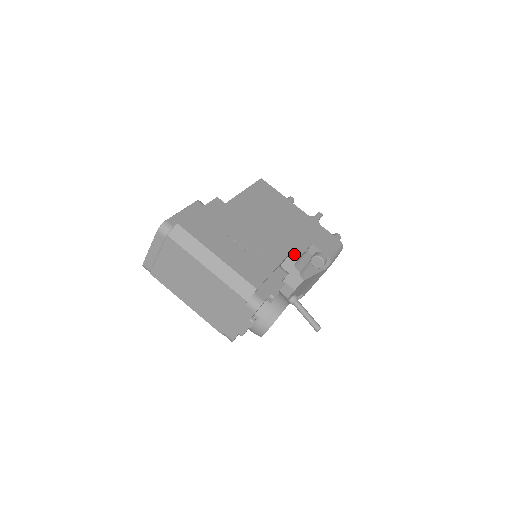
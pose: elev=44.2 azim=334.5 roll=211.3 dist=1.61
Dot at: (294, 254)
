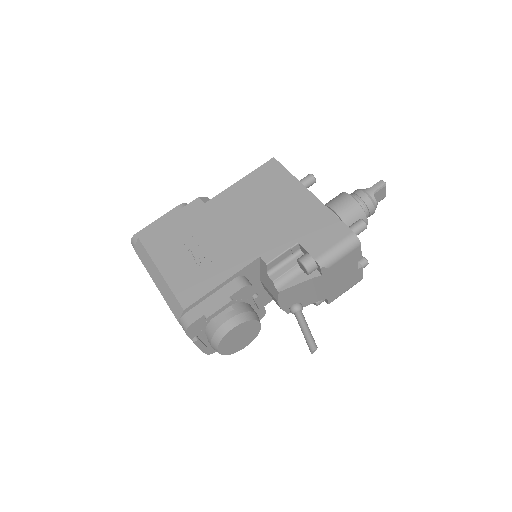
Dot at: (262, 260)
